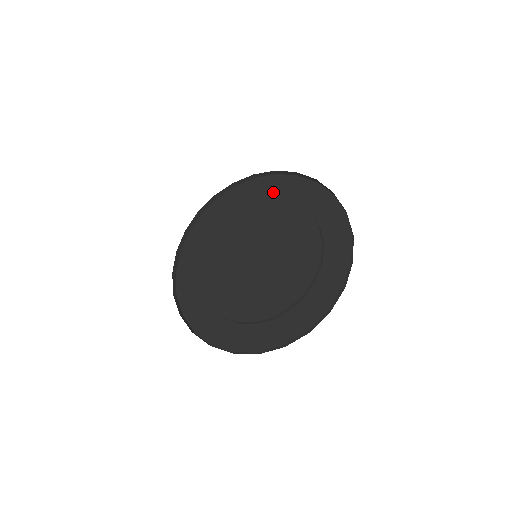
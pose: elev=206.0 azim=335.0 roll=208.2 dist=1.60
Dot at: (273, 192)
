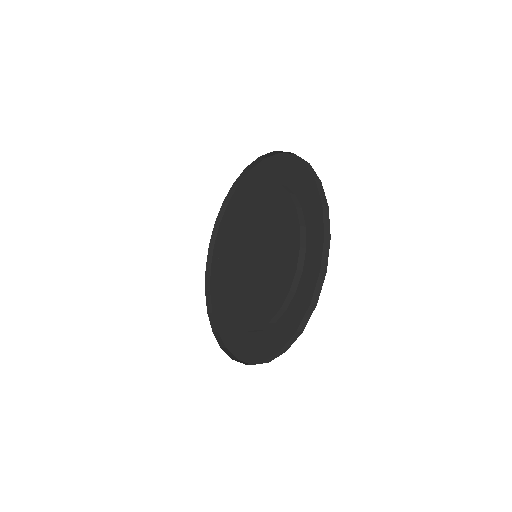
Dot at: (296, 187)
